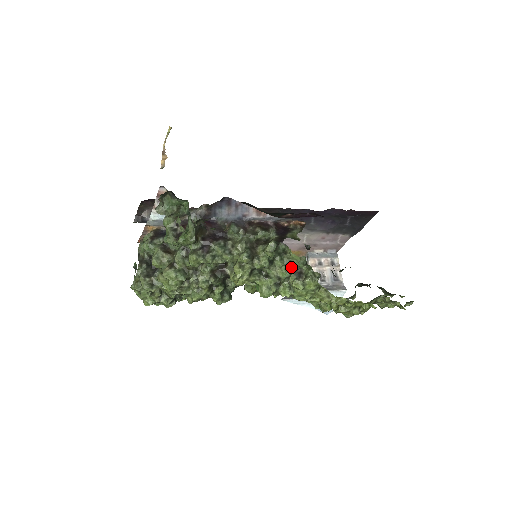
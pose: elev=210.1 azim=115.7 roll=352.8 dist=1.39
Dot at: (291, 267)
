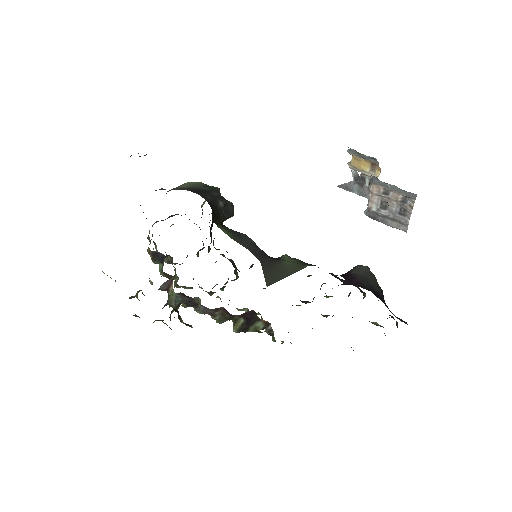
Dot at: occluded
